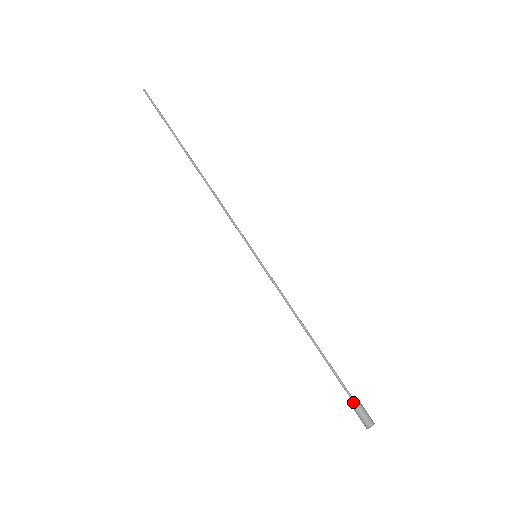
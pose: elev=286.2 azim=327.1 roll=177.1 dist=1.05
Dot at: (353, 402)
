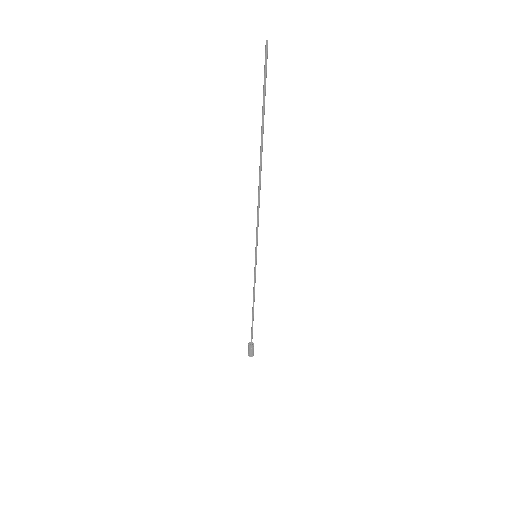
Dot at: (251, 345)
